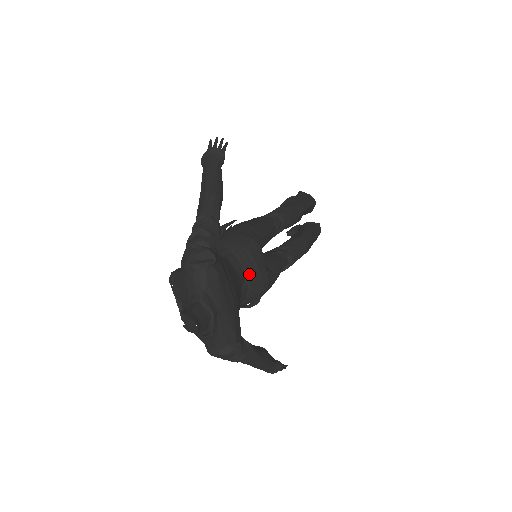
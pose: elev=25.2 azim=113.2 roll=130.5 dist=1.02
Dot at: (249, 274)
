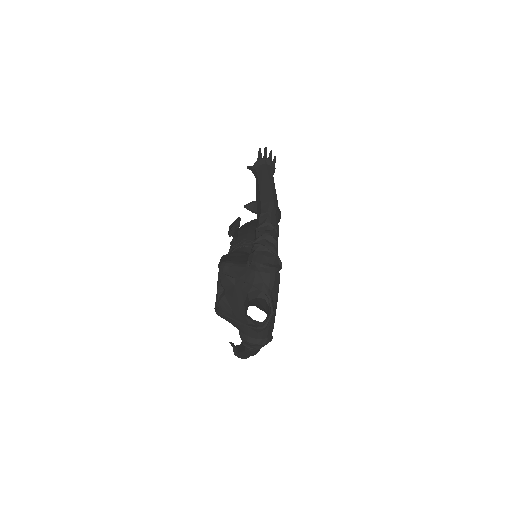
Dot at: occluded
